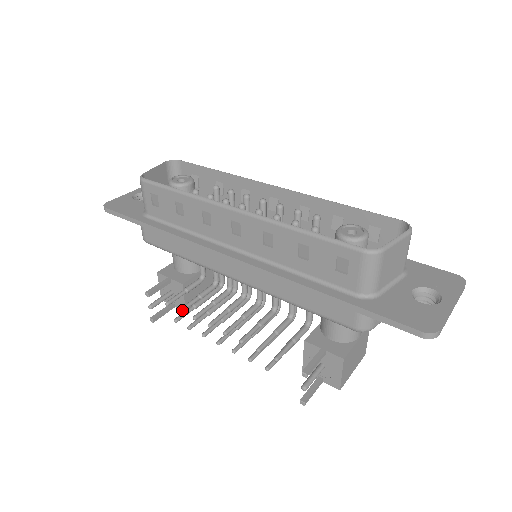
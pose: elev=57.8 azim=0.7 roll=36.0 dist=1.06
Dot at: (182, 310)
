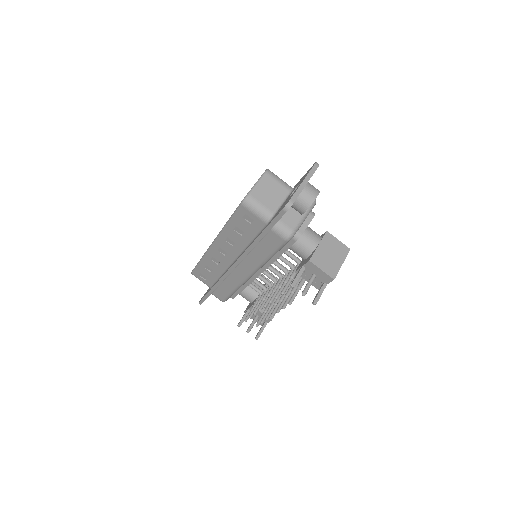
Dot at: (250, 316)
